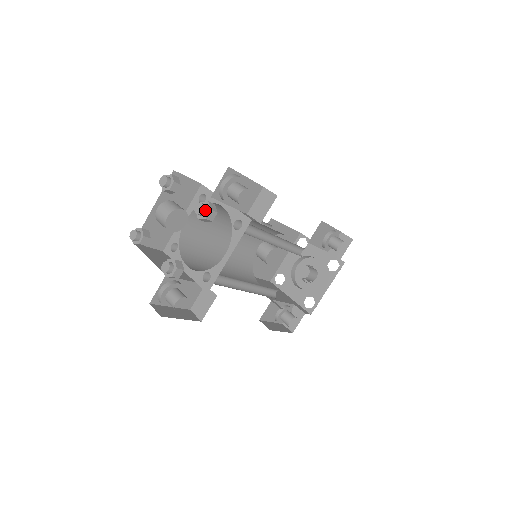
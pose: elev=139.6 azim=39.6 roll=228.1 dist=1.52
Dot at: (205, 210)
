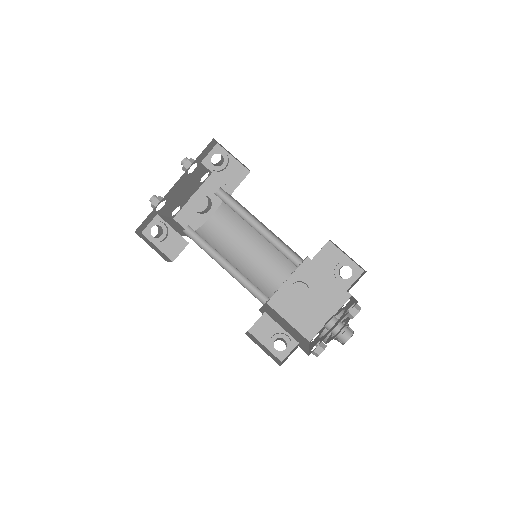
Dot at: (185, 160)
